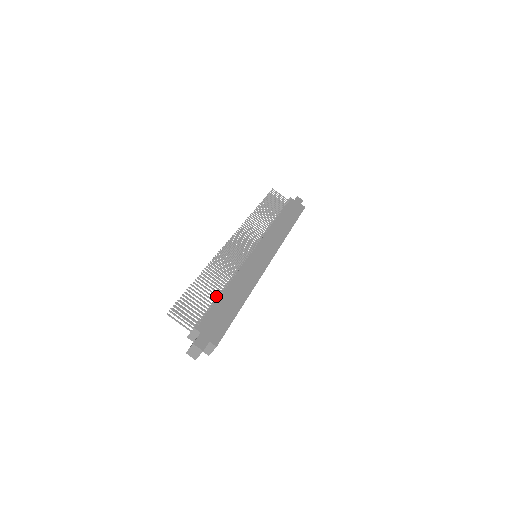
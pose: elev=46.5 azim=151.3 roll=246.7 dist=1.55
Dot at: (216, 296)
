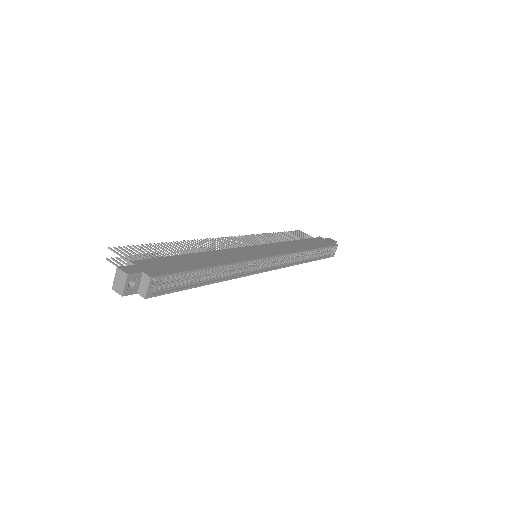
Dot at: occluded
